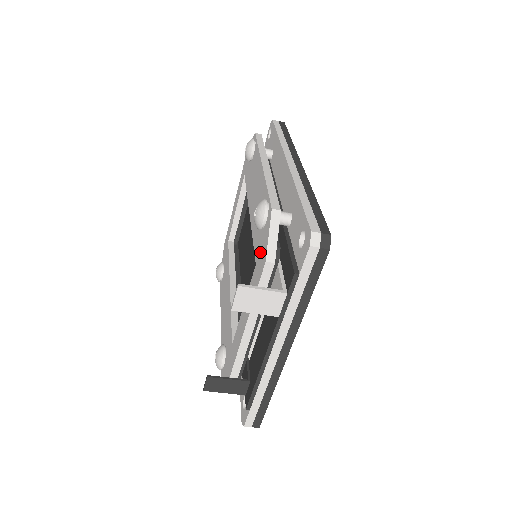
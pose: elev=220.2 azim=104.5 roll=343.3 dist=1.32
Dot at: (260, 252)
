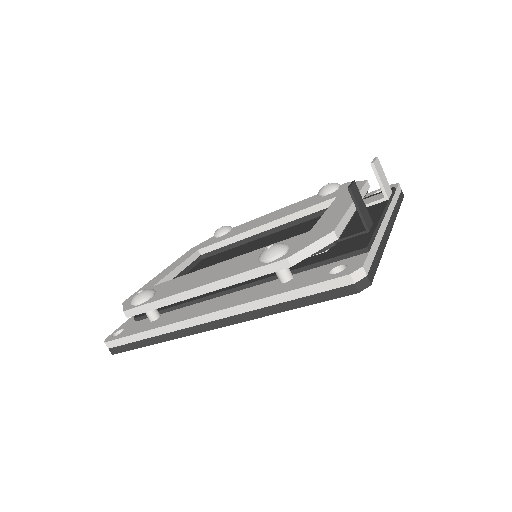
Dot at: (343, 190)
